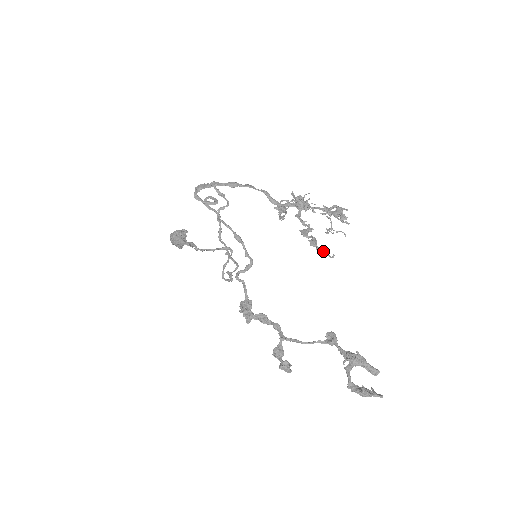
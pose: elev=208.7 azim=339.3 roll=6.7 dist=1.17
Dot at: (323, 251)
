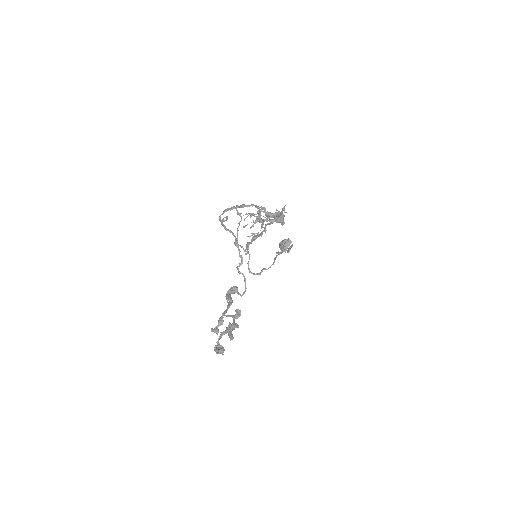
Dot at: (247, 250)
